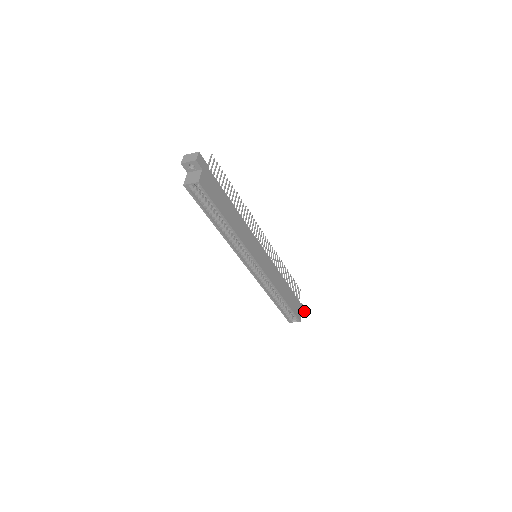
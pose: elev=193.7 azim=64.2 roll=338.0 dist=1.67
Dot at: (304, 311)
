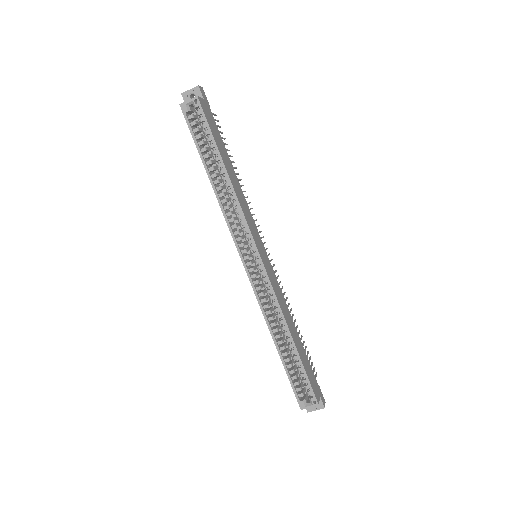
Dot at: (323, 402)
